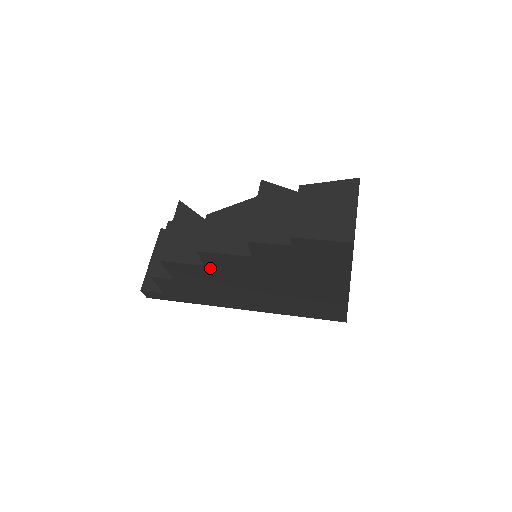
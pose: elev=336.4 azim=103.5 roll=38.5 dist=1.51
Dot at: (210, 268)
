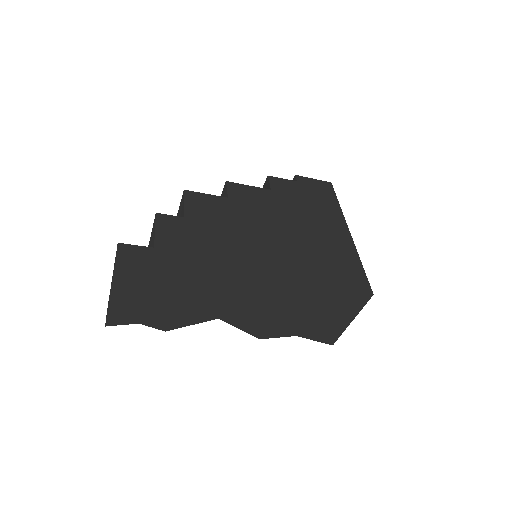
Dot at: (233, 202)
